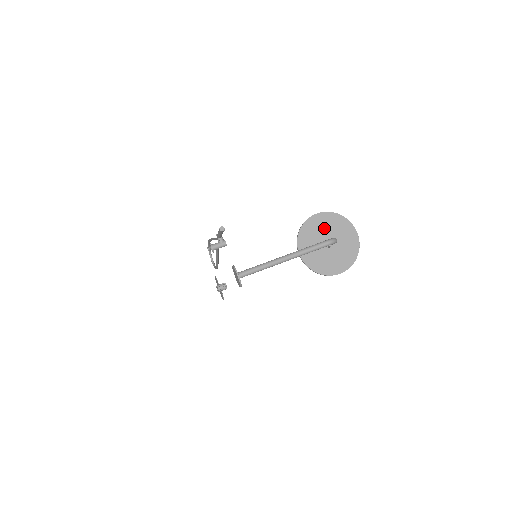
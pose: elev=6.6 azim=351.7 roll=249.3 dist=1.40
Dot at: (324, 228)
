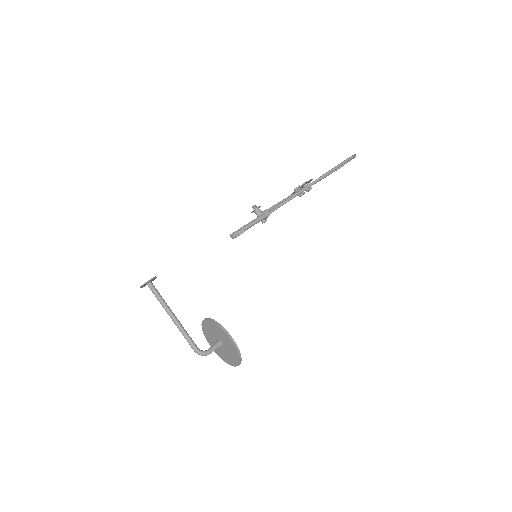
Dot at: (226, 341)
